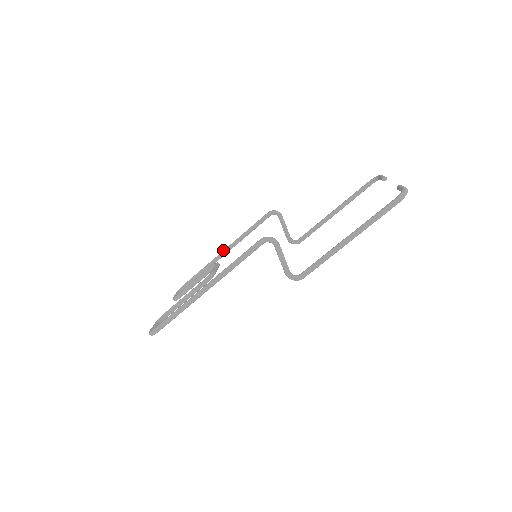
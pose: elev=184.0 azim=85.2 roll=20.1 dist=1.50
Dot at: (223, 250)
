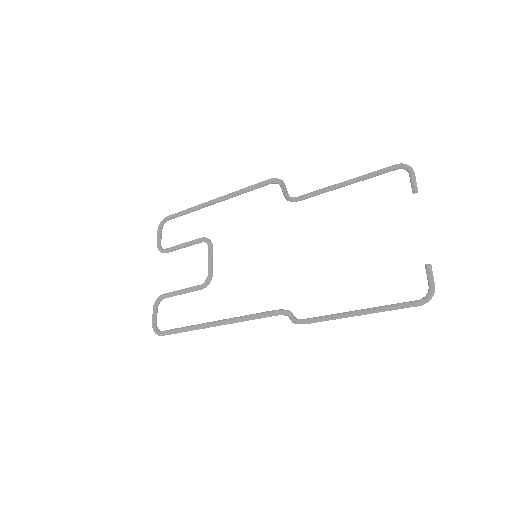
Dot at: (210, 201)
